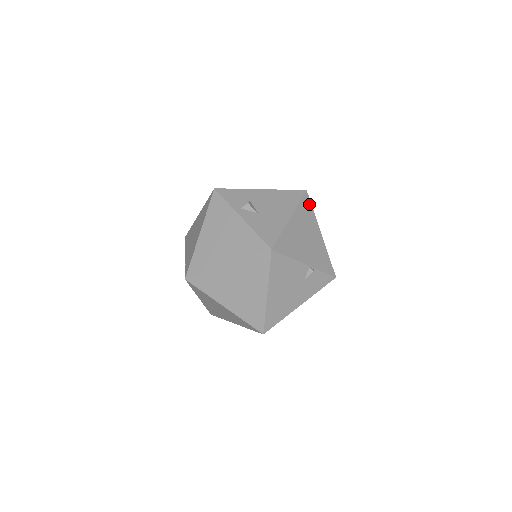
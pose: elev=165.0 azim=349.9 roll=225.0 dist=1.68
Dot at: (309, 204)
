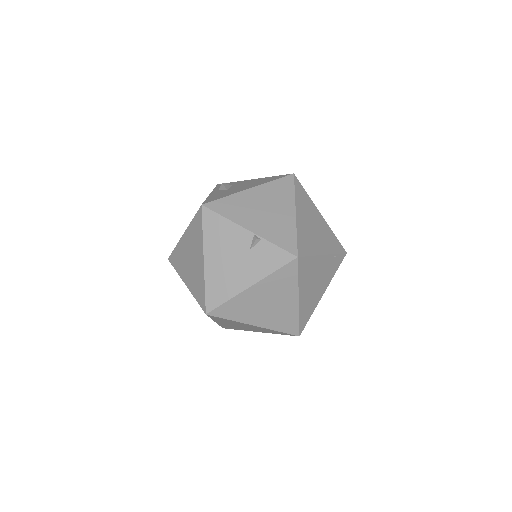
Dot at: (290, 185)
